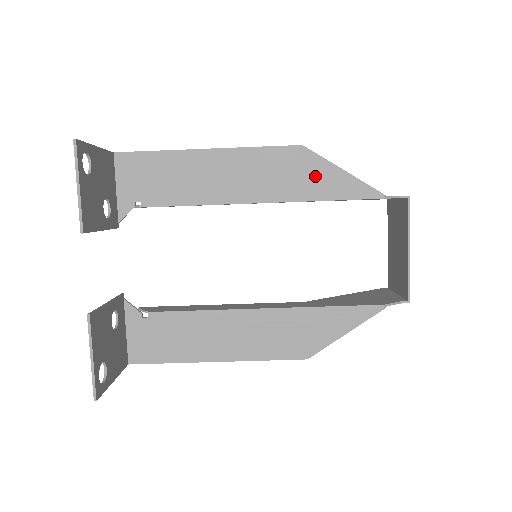
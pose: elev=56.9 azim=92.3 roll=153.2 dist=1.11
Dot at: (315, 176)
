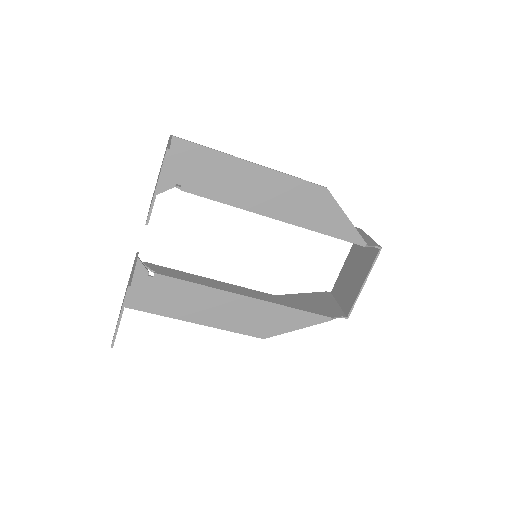
Dot at: (326, 214)
